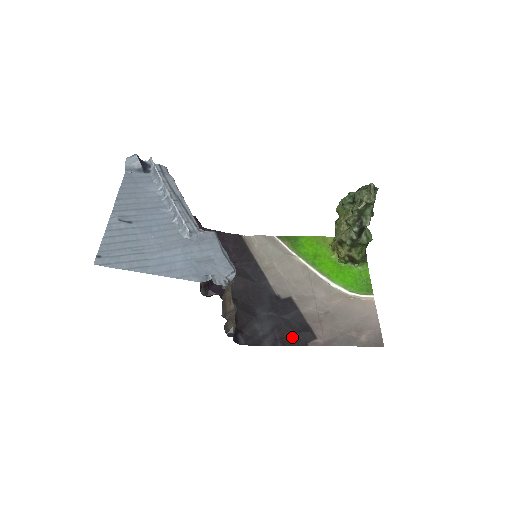
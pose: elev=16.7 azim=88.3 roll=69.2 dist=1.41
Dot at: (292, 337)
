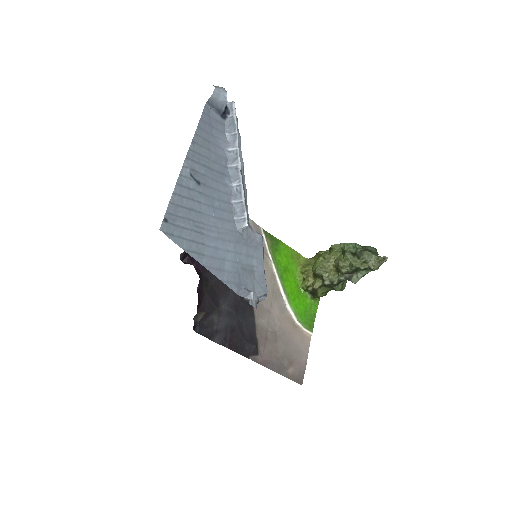
Dot at: (239, 344)
